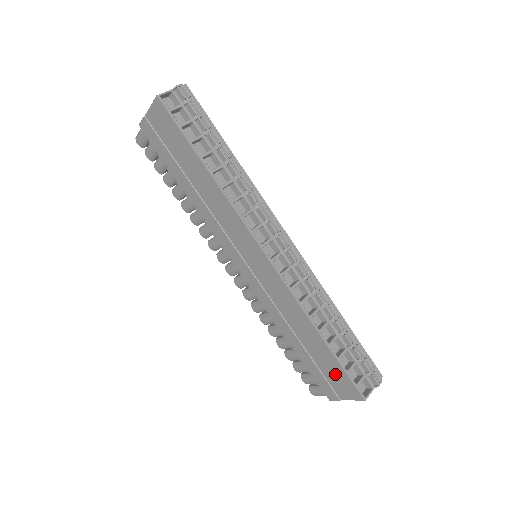
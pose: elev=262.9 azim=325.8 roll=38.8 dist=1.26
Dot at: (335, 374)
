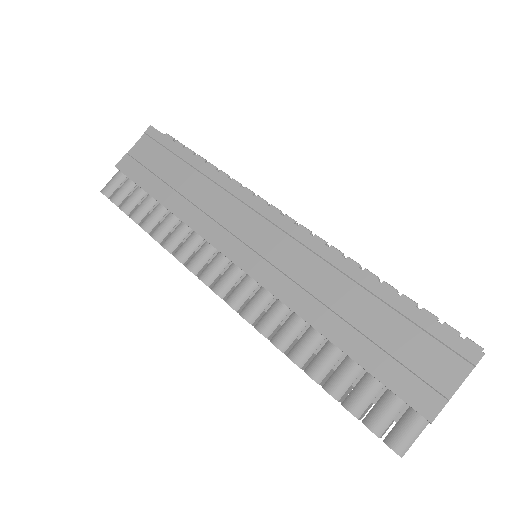
Dot at: (420, 342)
